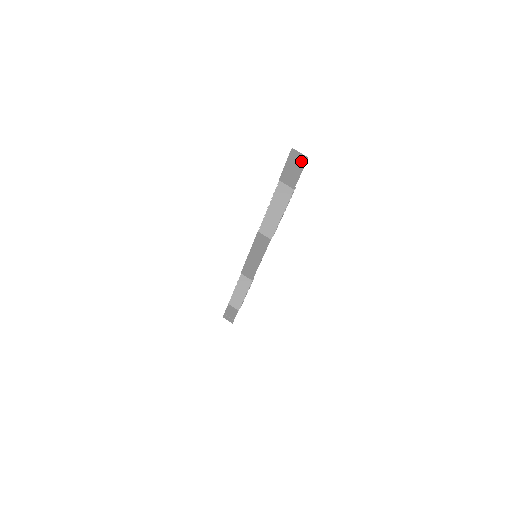
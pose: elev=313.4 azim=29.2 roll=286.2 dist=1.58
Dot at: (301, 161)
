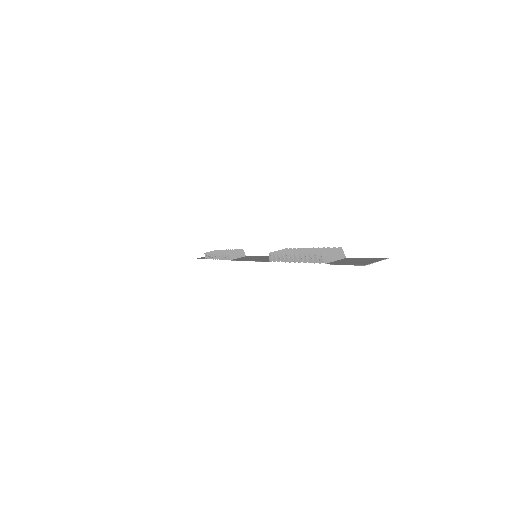
Dot at: (374, 260)
